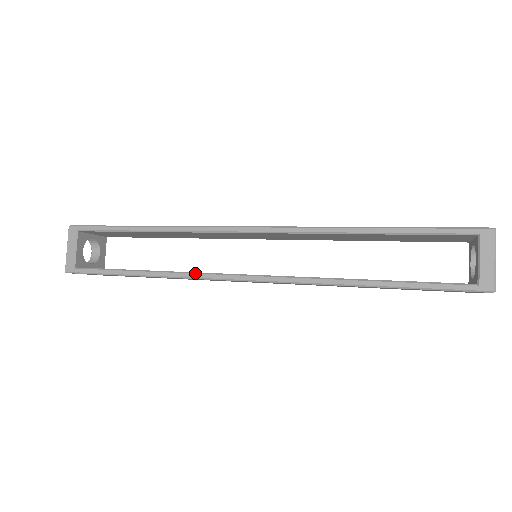
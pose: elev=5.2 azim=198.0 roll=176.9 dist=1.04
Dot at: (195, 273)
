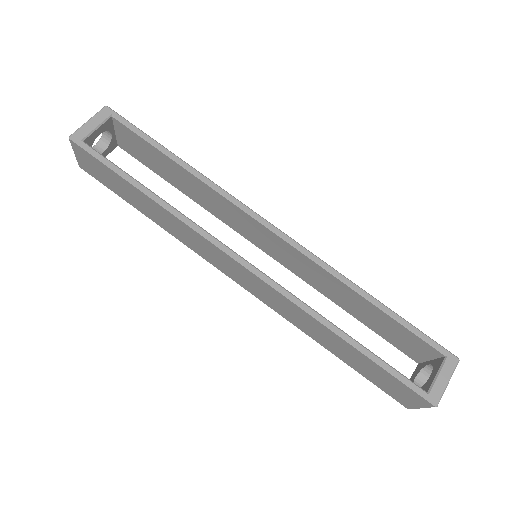
Dot at: (202, 228)
